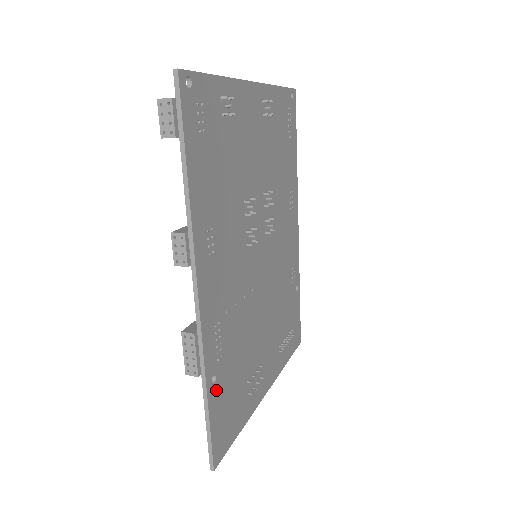
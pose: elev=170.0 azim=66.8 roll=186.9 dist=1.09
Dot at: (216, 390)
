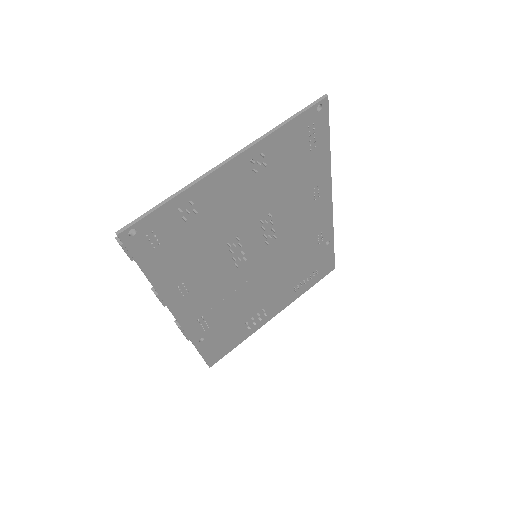
Dot at: (206, 342)
